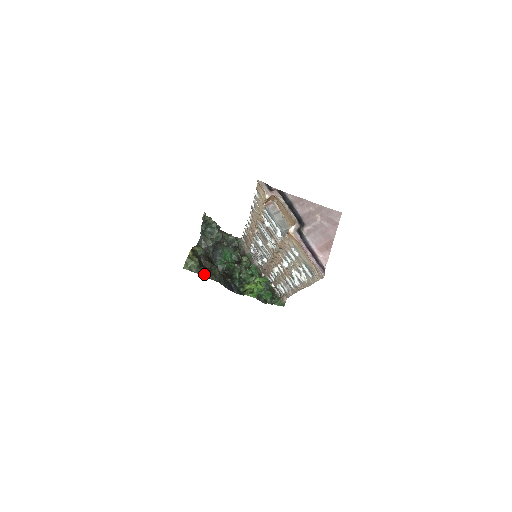
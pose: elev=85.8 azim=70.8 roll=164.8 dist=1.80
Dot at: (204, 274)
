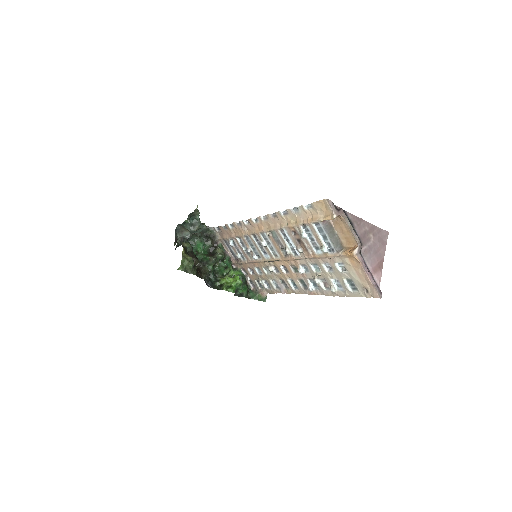
Dot at: (197, 274)
